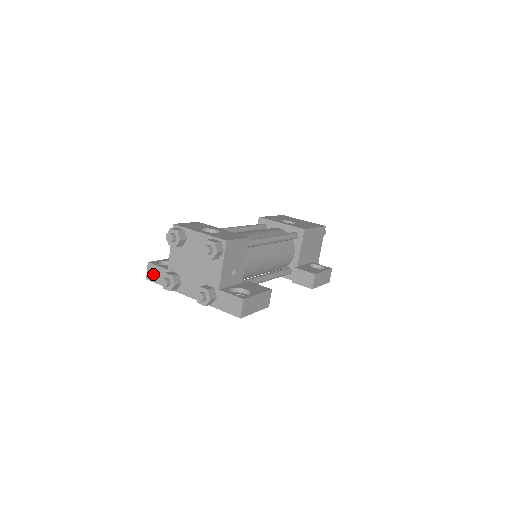
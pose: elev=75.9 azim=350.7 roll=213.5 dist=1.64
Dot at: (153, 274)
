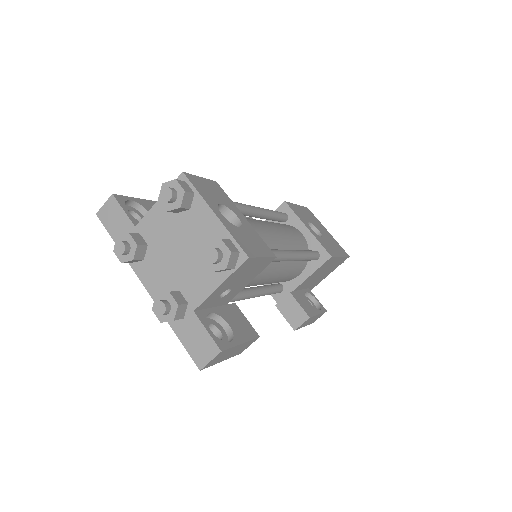
Dot at: (110, 215)
